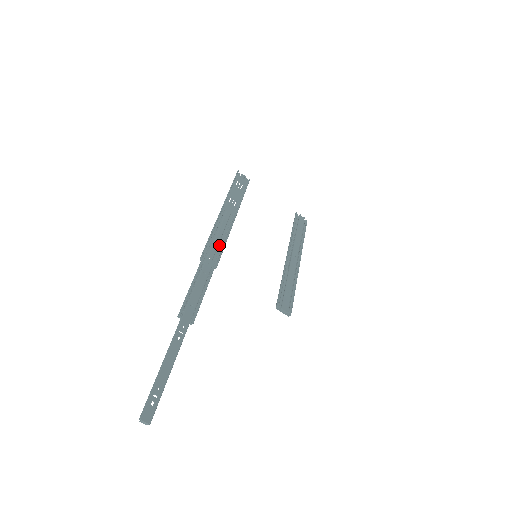
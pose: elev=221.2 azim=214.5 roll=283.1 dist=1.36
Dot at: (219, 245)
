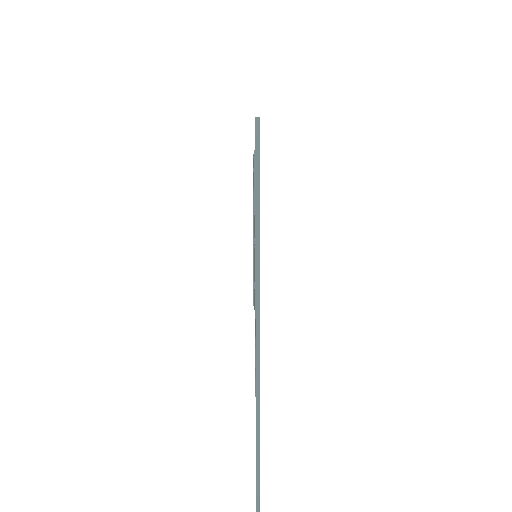
Dot at: occluded
